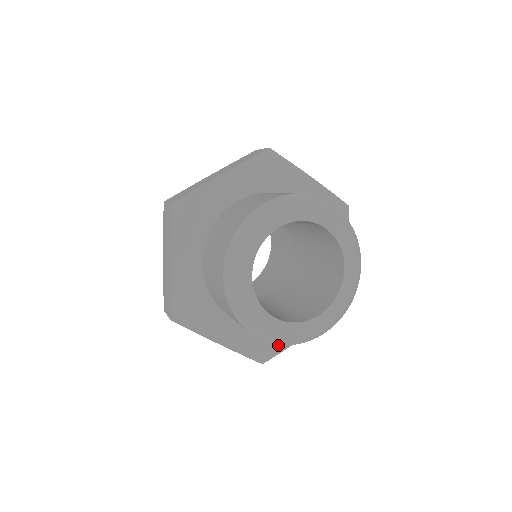
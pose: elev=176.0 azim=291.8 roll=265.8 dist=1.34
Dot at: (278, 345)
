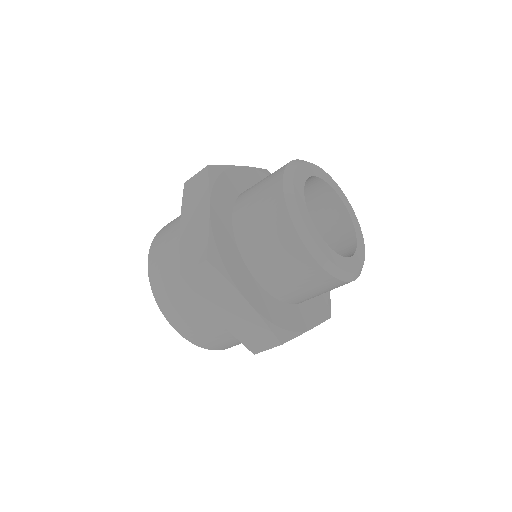
Dot at: (326, 295)
